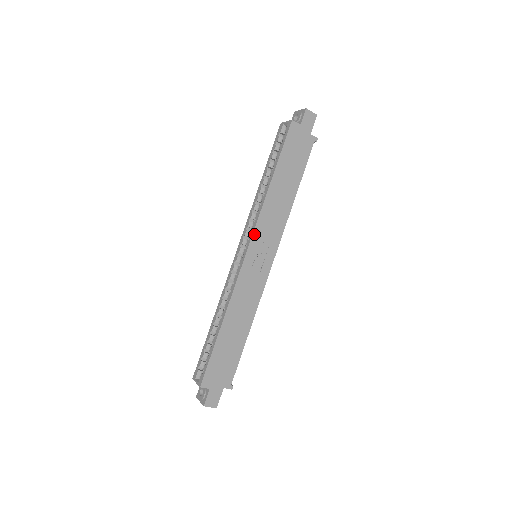
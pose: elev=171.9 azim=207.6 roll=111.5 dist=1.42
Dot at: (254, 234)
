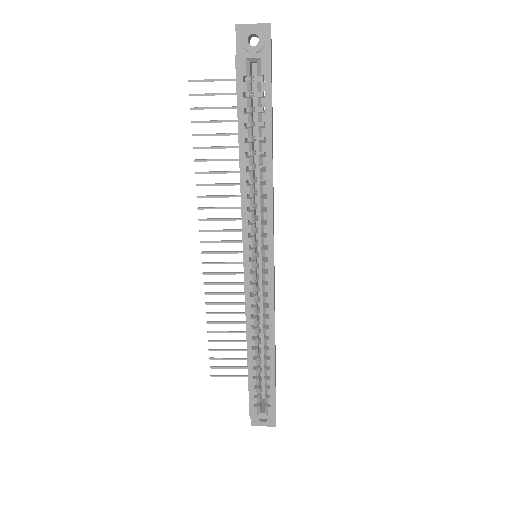
Dot at: (273, 240)
